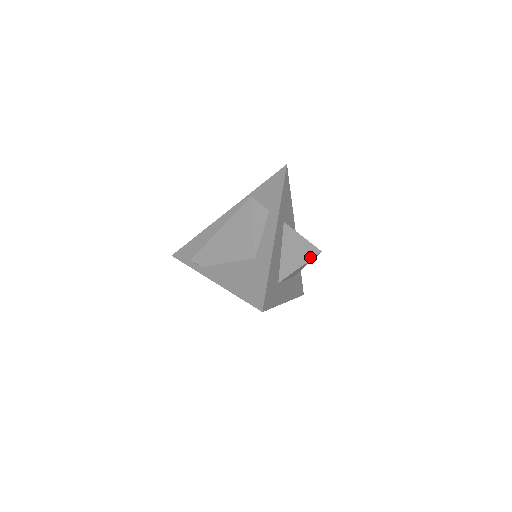
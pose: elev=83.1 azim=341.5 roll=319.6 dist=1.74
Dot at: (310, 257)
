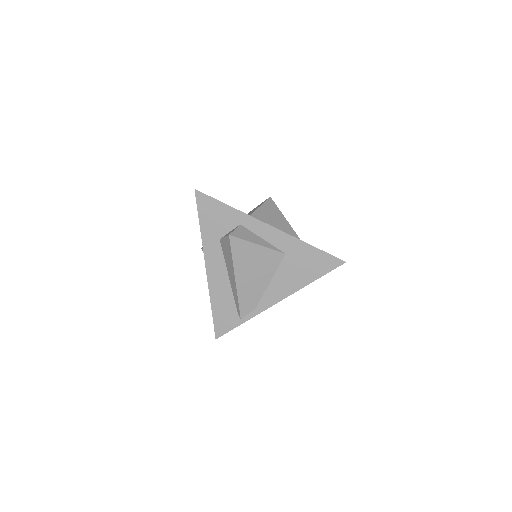
Dot at: (277, 208)
